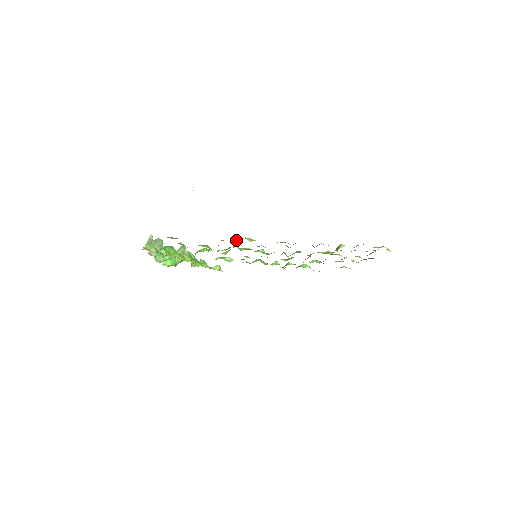
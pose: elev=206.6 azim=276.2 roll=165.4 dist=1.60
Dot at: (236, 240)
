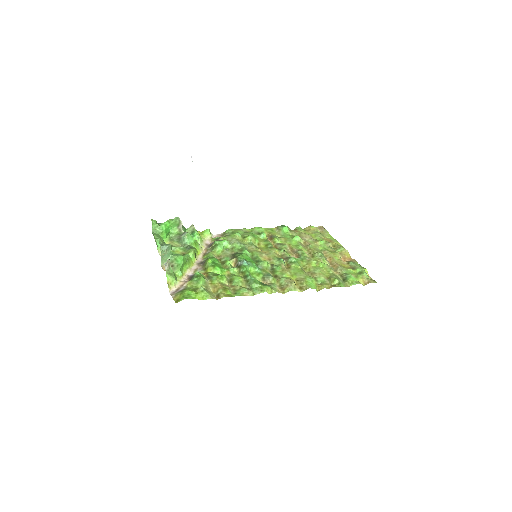
Dot at: (256, 286)
